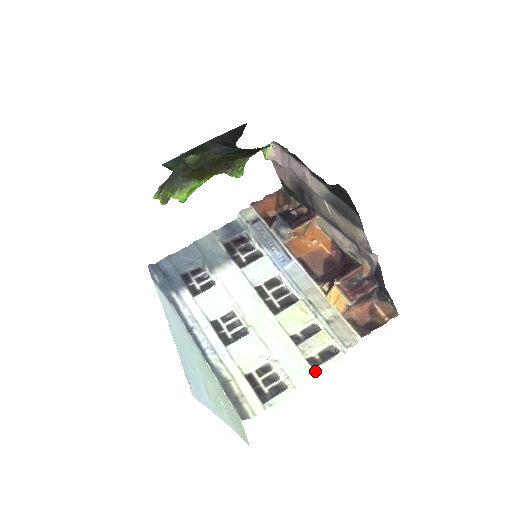
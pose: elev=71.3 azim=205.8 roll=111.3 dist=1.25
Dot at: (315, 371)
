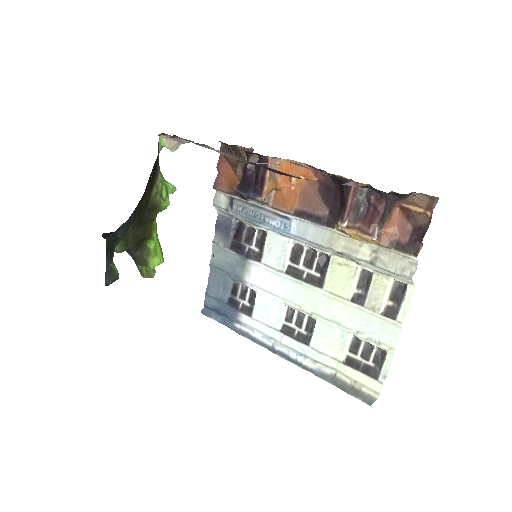
Dot at: (398, 322)
